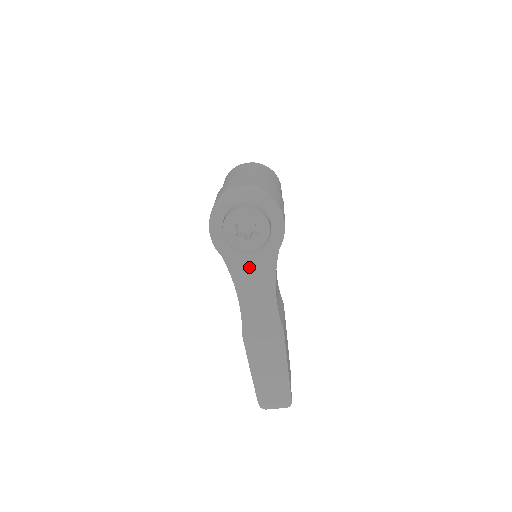
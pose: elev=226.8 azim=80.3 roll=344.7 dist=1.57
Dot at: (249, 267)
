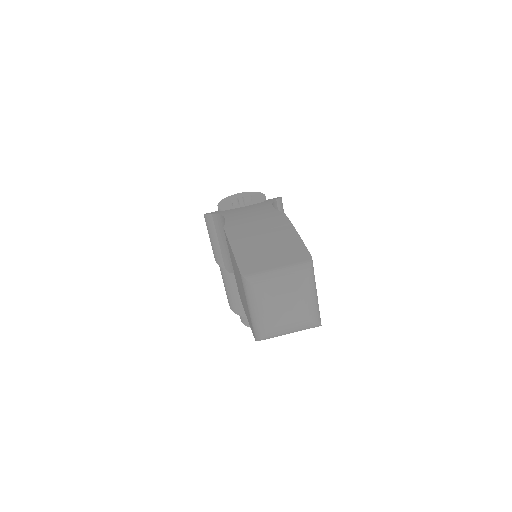
Dot at: occluded
